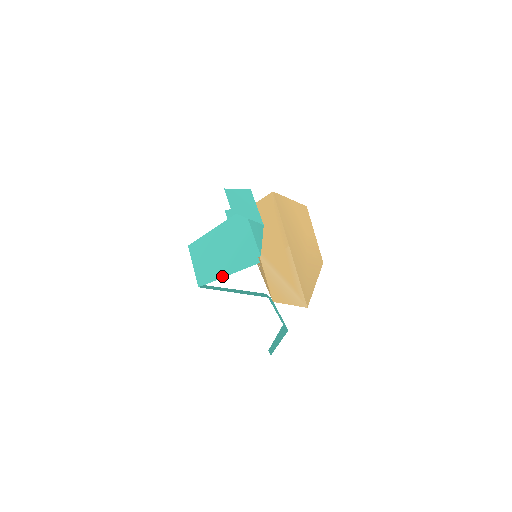
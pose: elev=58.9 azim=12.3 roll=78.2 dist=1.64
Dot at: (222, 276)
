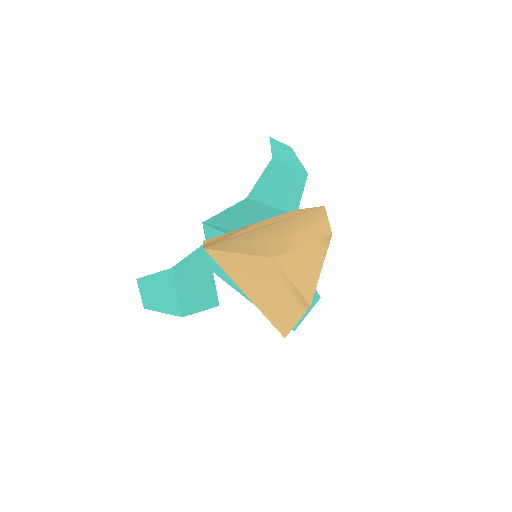
Dot at: (220, 230)
